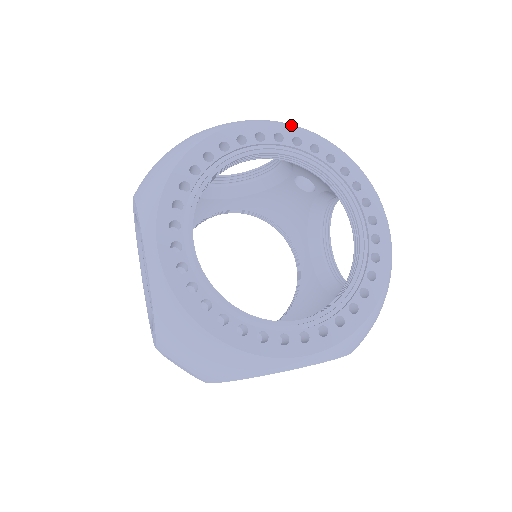
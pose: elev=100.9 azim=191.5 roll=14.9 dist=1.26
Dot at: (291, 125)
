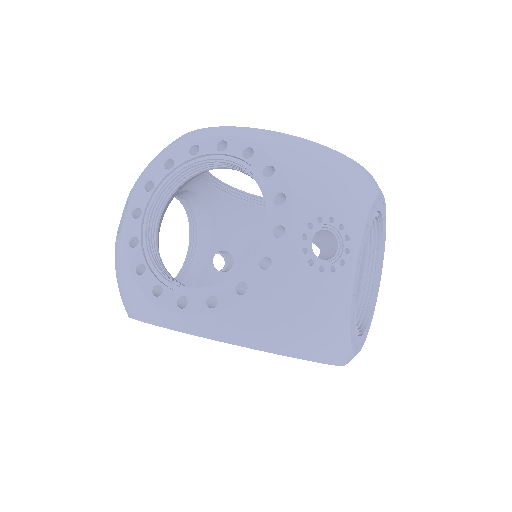
Dot at: occluded
